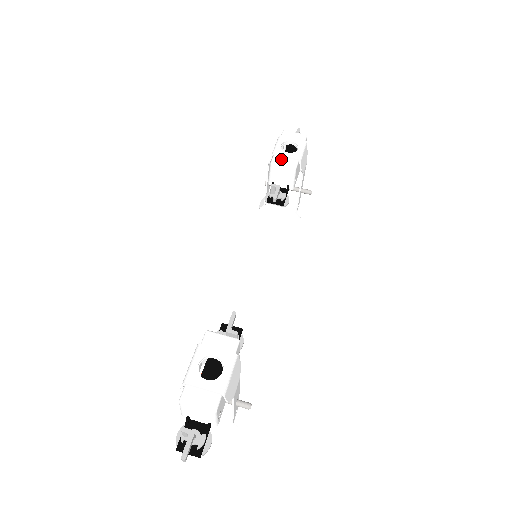
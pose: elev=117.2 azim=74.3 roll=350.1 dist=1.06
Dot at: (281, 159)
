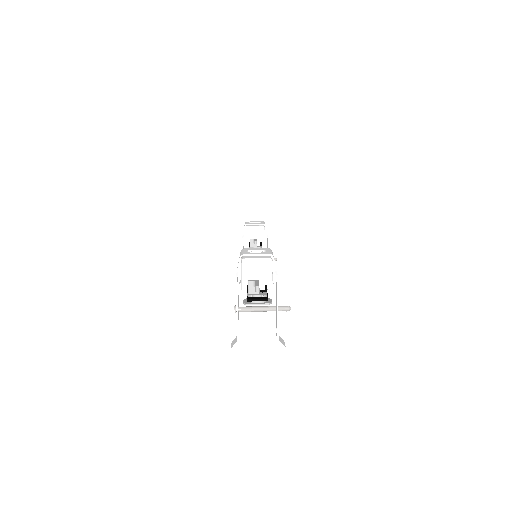
Dot at: (252, 225)
